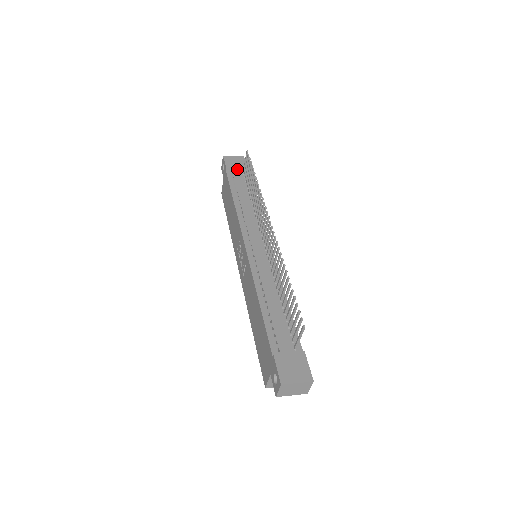
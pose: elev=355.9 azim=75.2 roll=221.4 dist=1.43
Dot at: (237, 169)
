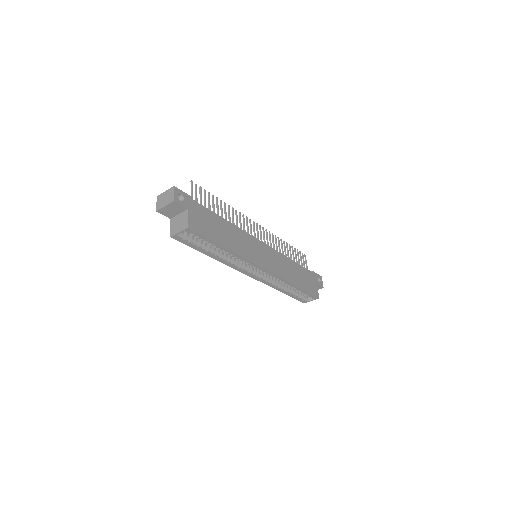
Dot at: occluded
